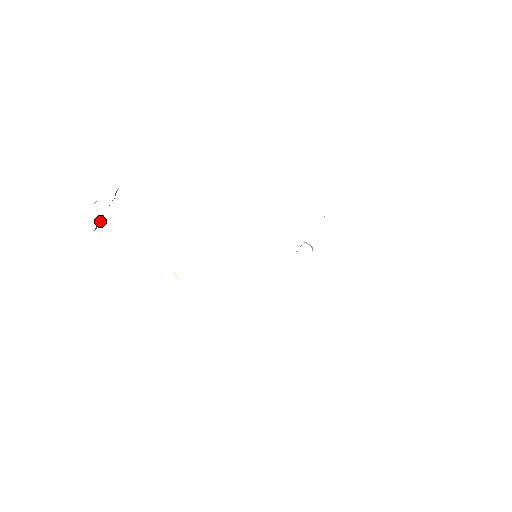
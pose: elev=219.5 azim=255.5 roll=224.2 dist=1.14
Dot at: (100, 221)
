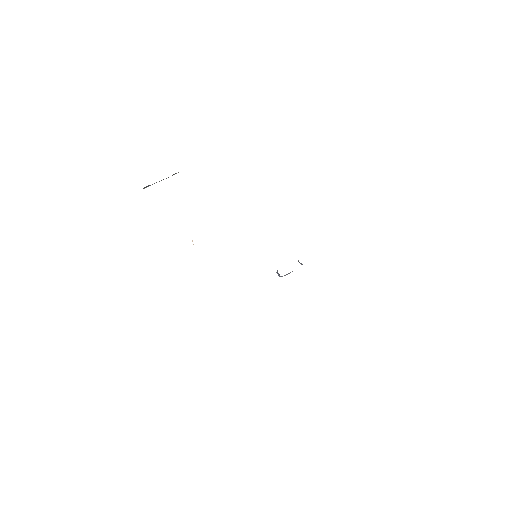
Dot at: (150, 185)
